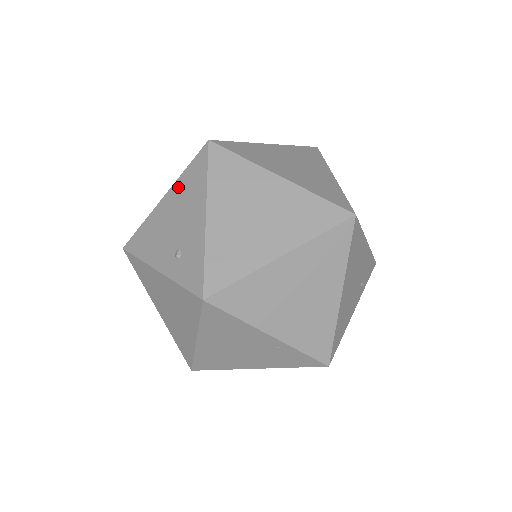
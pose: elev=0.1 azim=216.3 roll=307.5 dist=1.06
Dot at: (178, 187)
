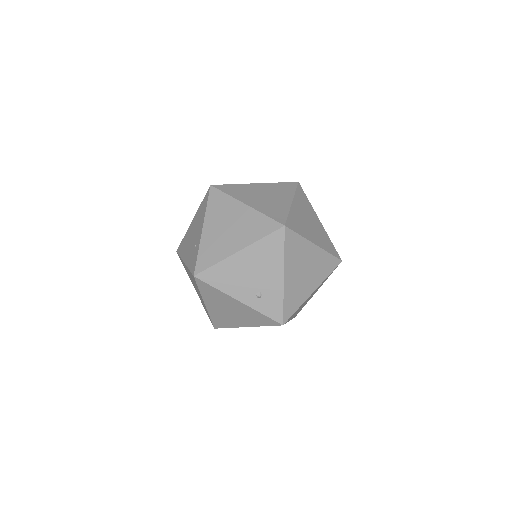
Dot at: (255, 249)
